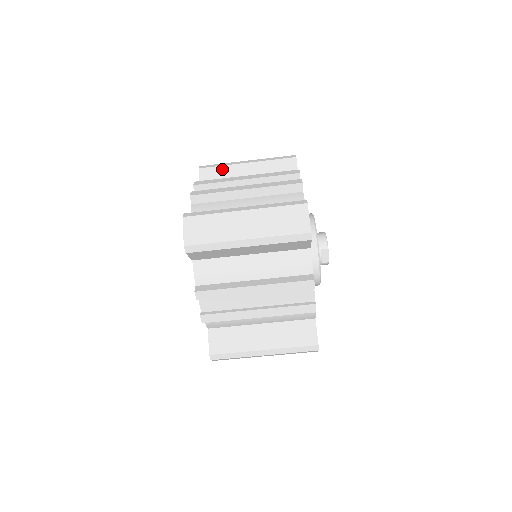
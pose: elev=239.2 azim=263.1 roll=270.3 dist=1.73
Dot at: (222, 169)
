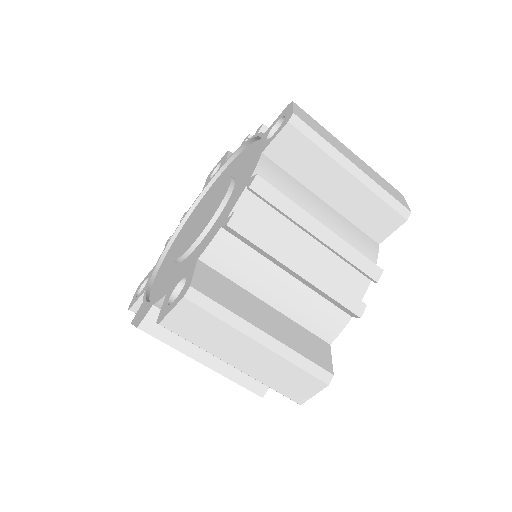
Dot at: occluded
